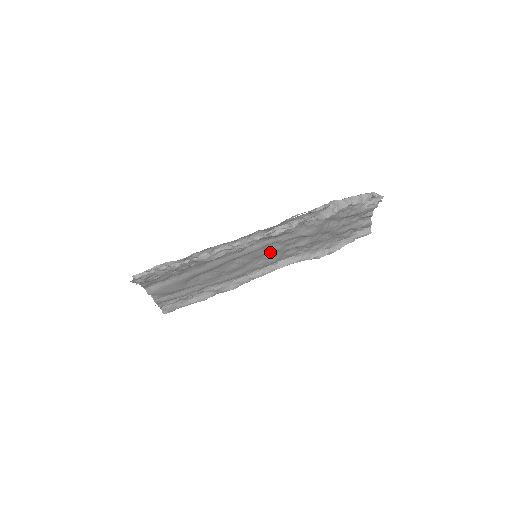
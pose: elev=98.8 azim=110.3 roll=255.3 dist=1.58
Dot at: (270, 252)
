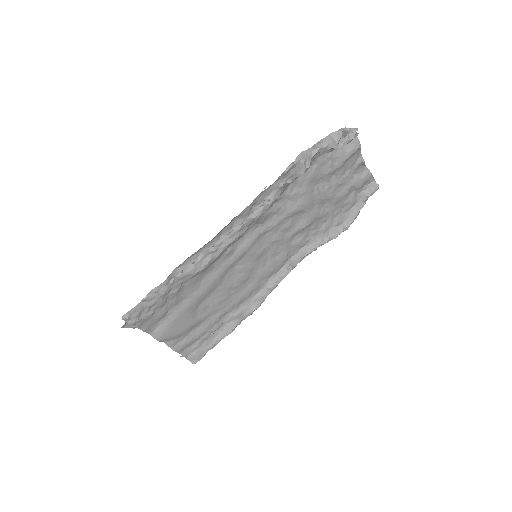
Dot at: (270, 247)
